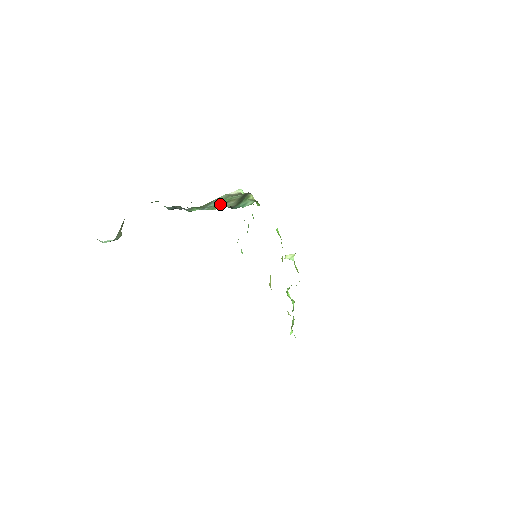
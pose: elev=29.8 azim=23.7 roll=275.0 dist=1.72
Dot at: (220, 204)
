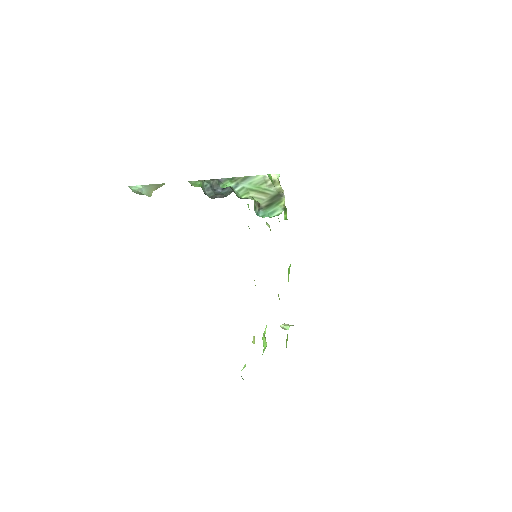
Dot at: (252, 190)
